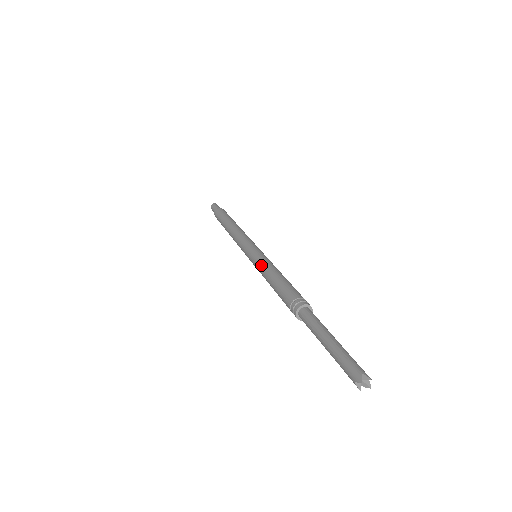
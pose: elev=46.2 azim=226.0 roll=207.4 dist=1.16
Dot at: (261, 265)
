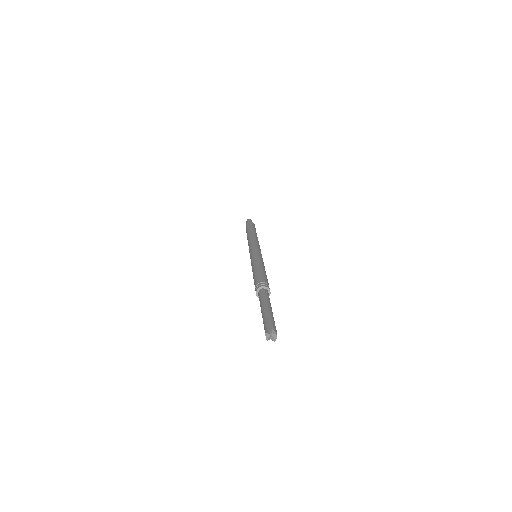
Dot at: (254, 260)
